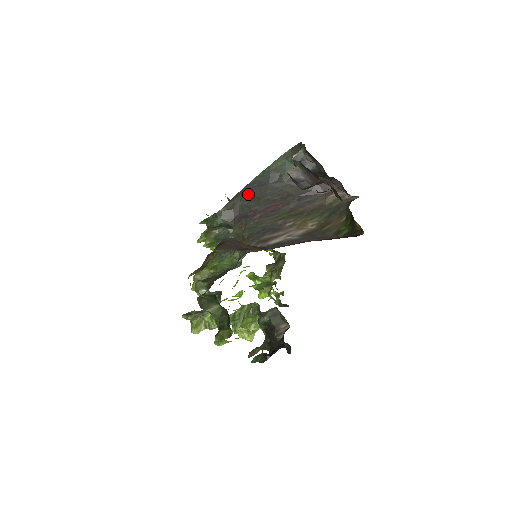
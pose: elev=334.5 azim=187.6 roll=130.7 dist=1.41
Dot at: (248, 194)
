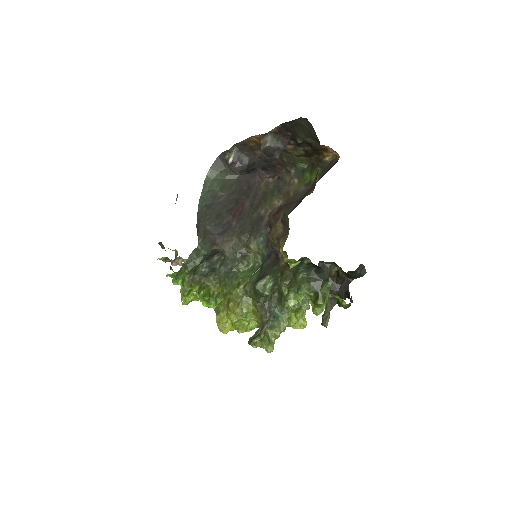
Dot at: (207, 218)
